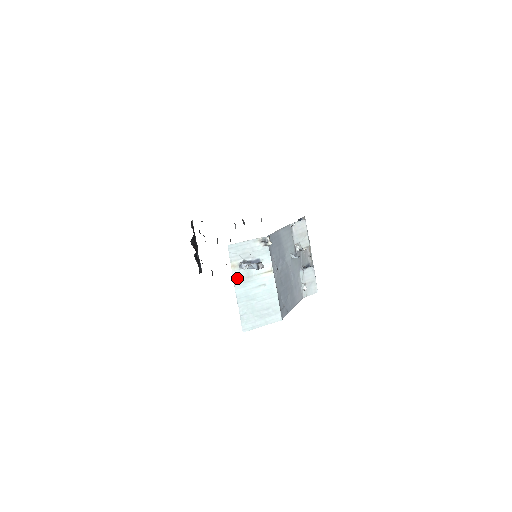
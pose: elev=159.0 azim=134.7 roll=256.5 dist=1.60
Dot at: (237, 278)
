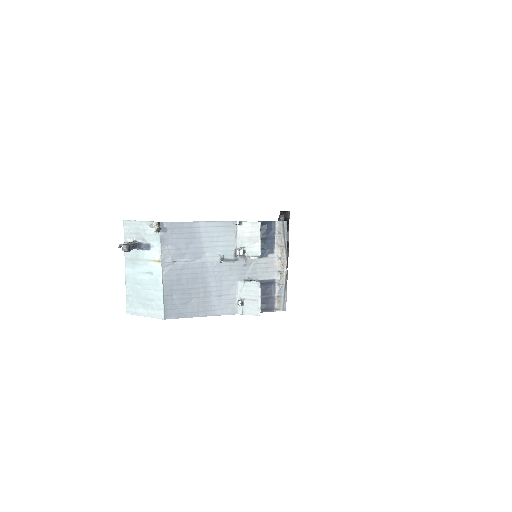
Dot at: (128, 256)
